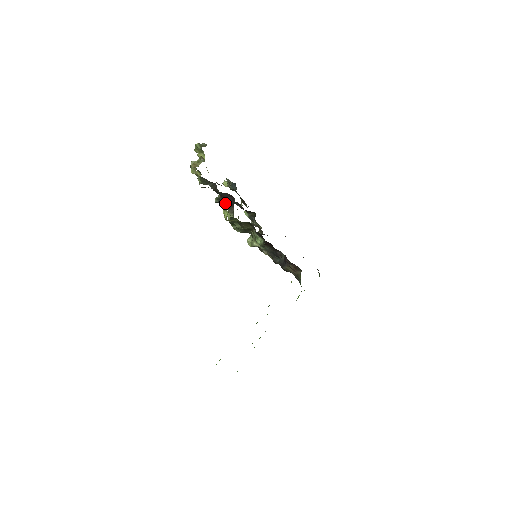
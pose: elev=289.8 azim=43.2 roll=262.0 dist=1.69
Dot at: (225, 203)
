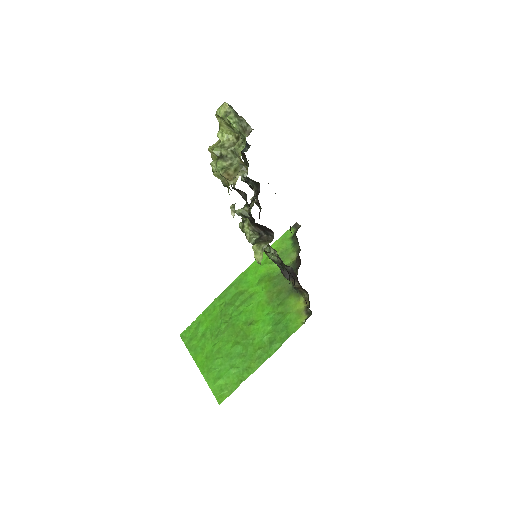
Dot at: (252, 223)
